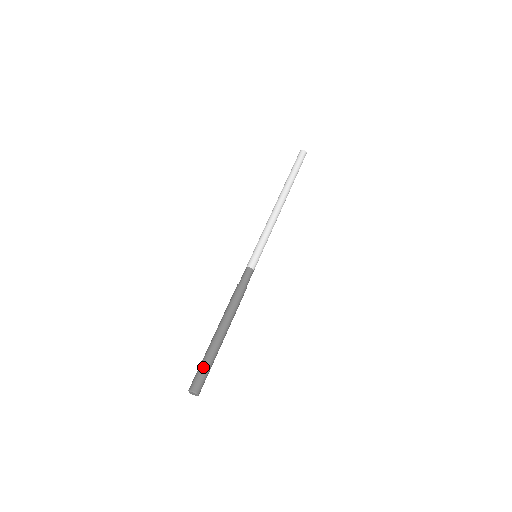
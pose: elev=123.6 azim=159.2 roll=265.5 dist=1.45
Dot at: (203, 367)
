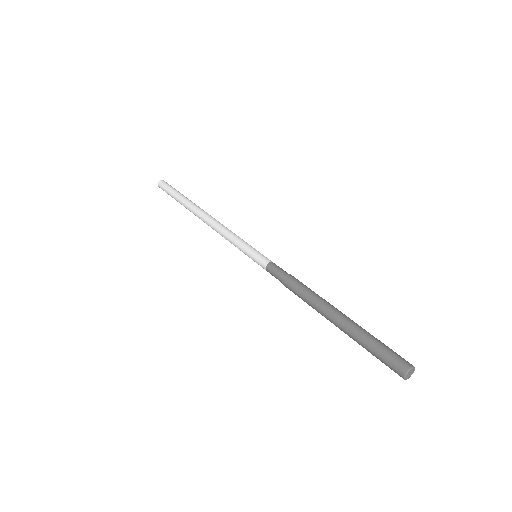
Dot at: (383, 344)
